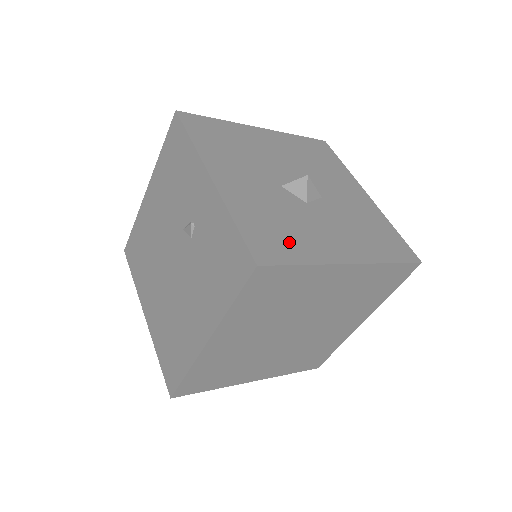
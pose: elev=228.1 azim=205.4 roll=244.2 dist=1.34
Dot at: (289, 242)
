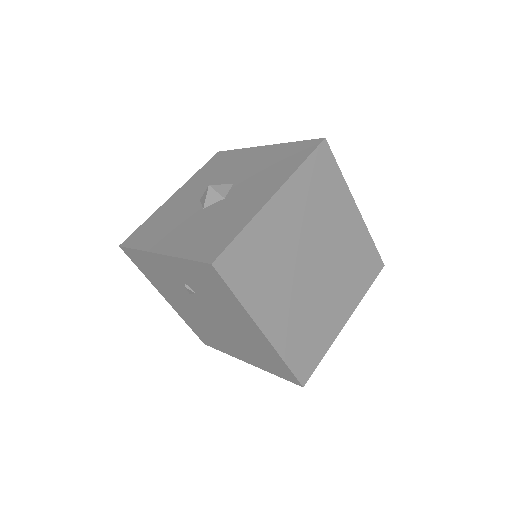
Dot at: (225, 231)
